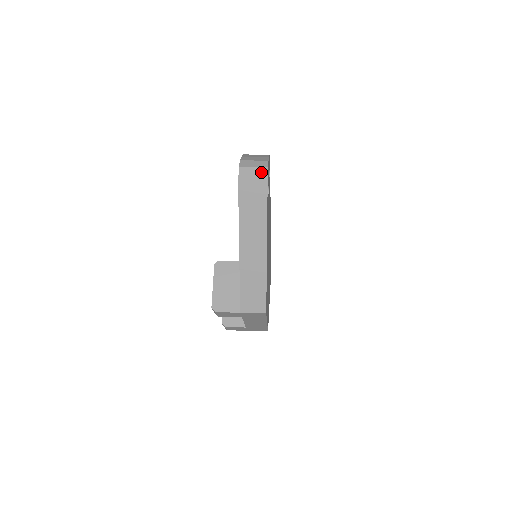
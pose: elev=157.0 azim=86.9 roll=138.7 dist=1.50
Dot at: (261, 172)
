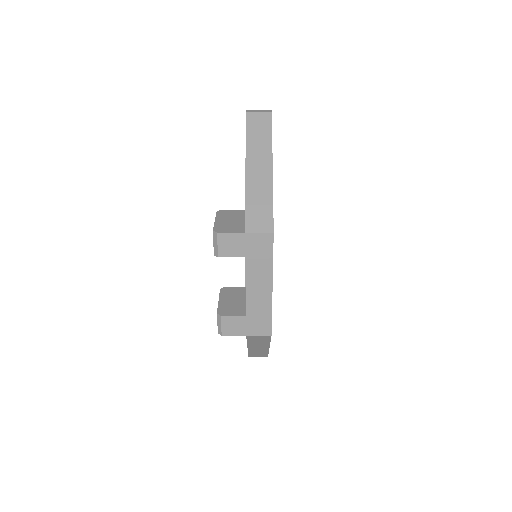
Dot at: (266, 110)
